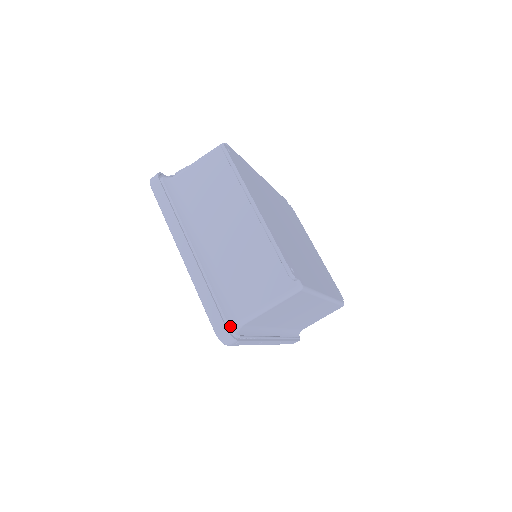
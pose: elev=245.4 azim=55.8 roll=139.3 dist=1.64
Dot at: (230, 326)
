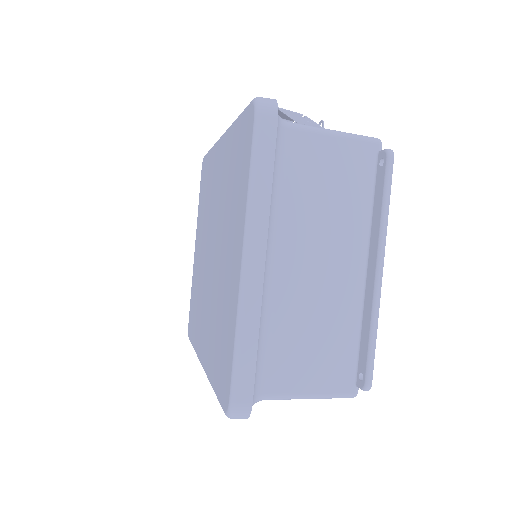
Dot at: (253, 401)
